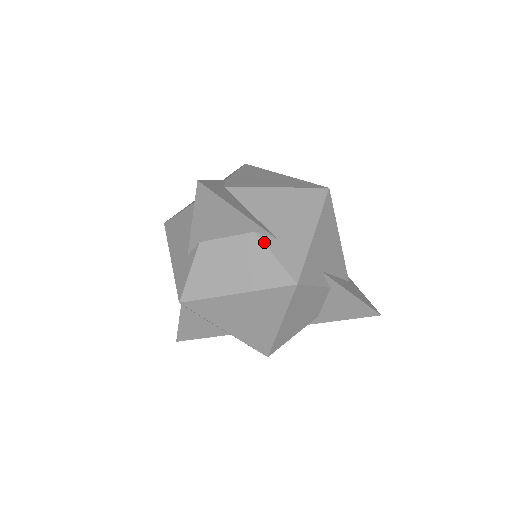
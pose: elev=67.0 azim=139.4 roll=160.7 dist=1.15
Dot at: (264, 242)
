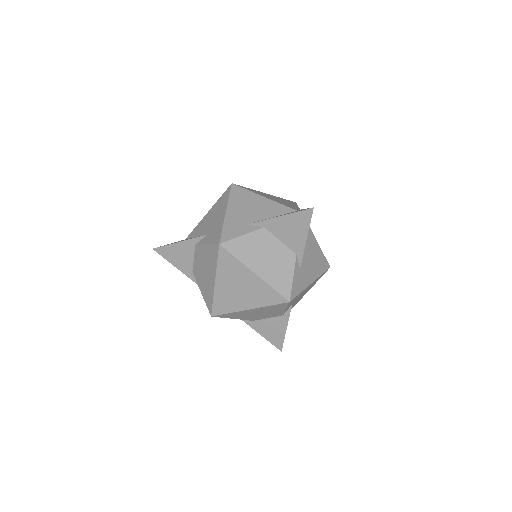
Dot at: (296, 265)
